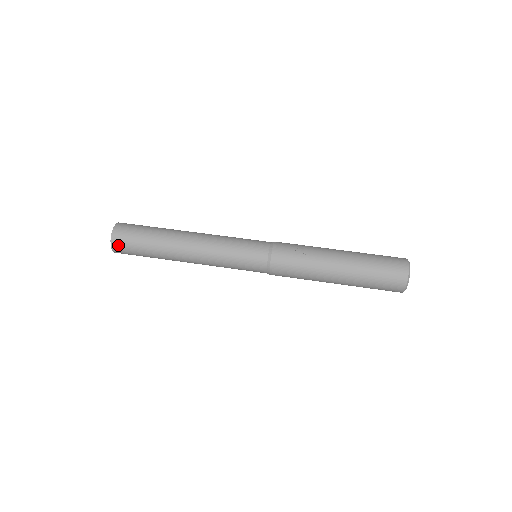
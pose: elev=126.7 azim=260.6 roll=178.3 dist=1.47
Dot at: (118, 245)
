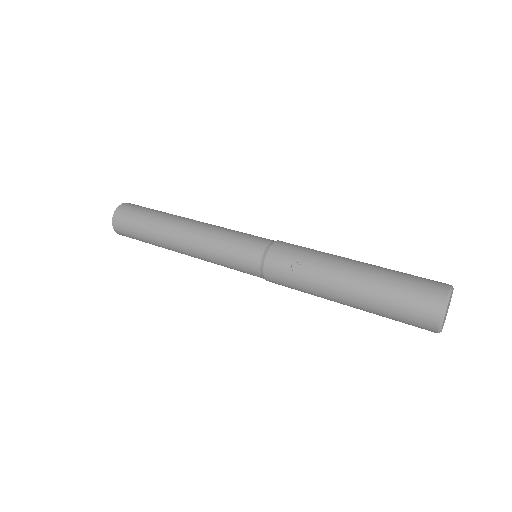
Dot at: (121, 232)
